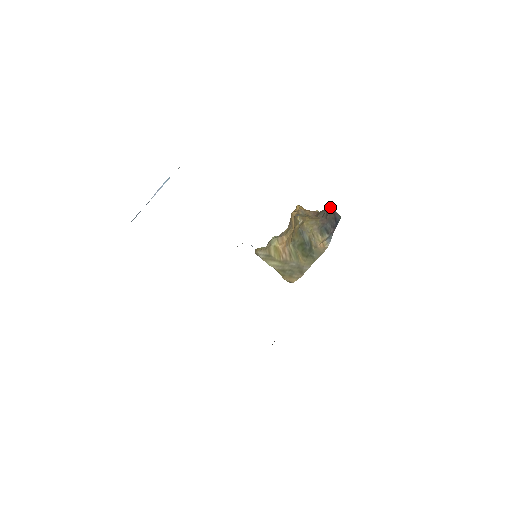
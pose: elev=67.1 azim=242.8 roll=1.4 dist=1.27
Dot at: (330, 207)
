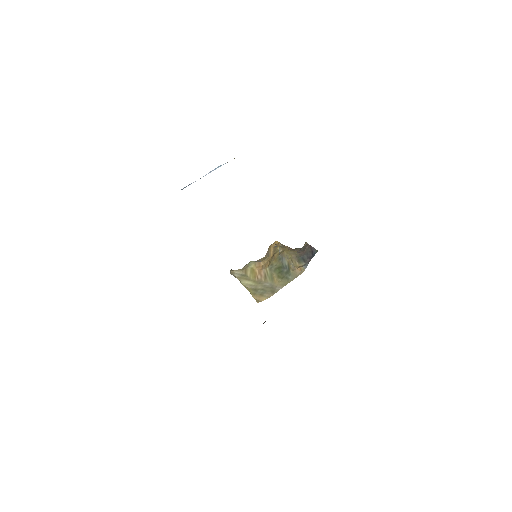
Dot at: (308, 244)
